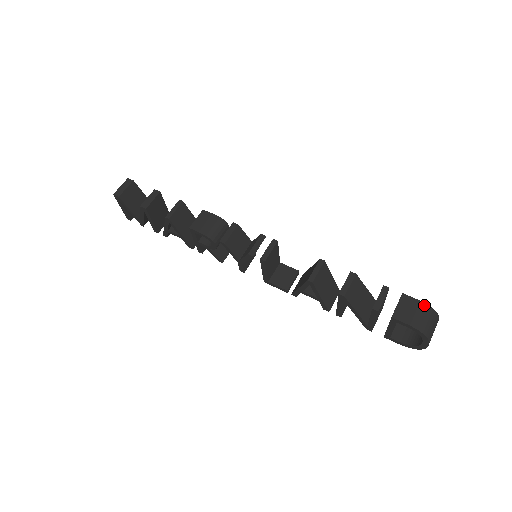
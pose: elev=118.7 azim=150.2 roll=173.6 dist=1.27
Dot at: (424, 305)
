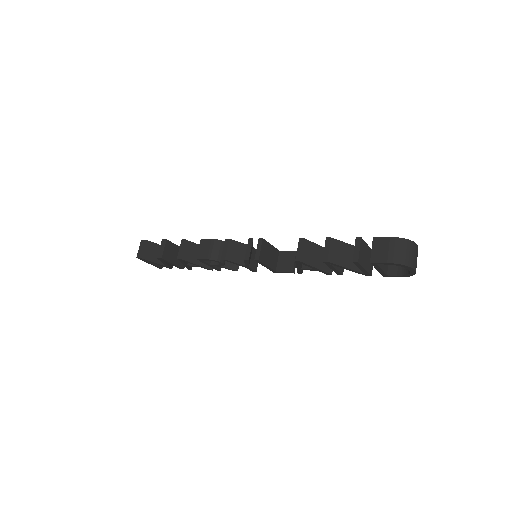
Dot at: (394, 239)
